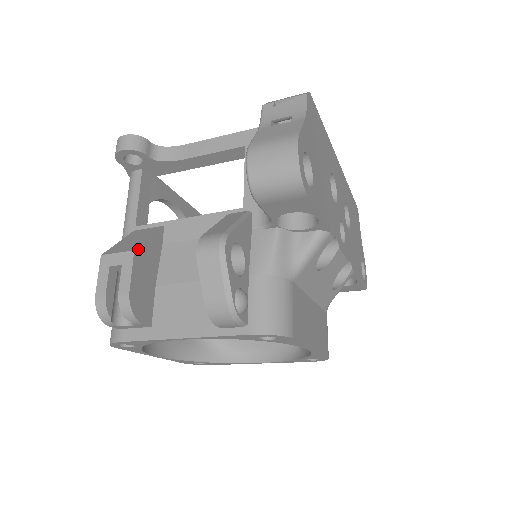
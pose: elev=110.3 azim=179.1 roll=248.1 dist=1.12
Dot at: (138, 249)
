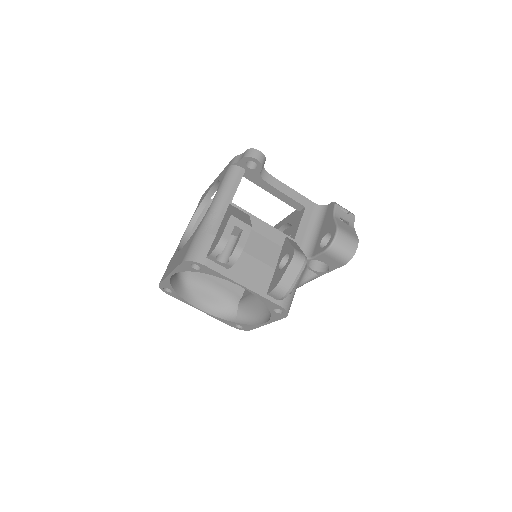
Dot at: (251, 227)
